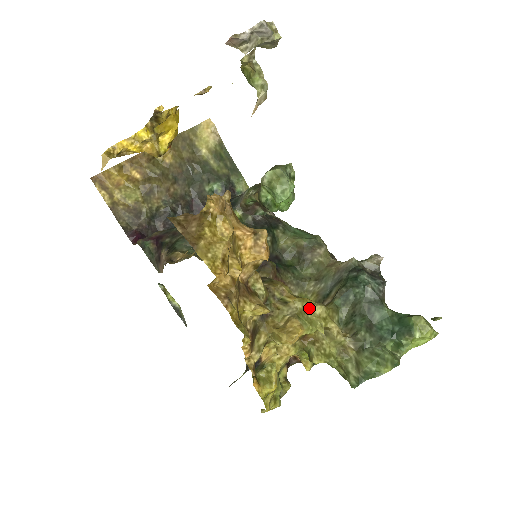
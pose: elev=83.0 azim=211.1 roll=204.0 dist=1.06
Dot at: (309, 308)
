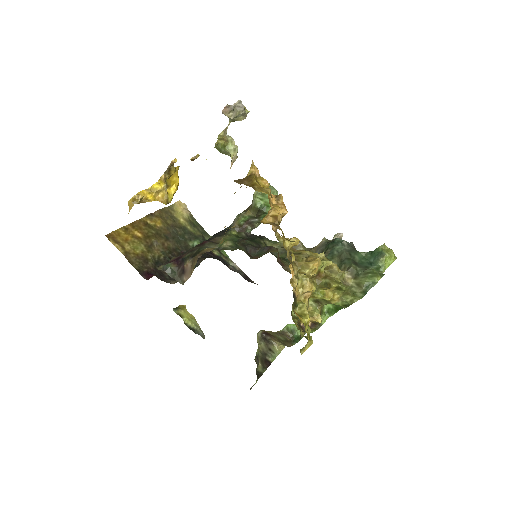
Dot at: (315, 255)
